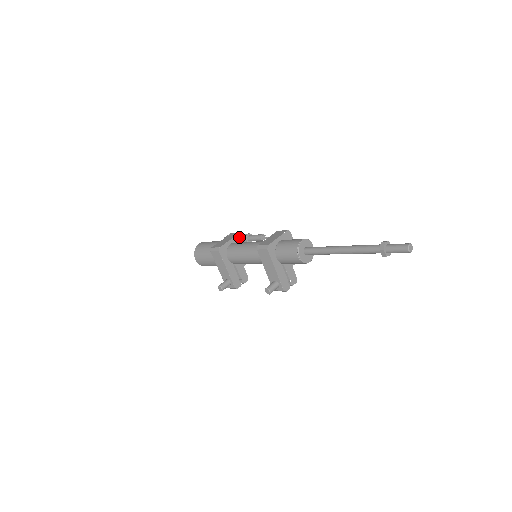
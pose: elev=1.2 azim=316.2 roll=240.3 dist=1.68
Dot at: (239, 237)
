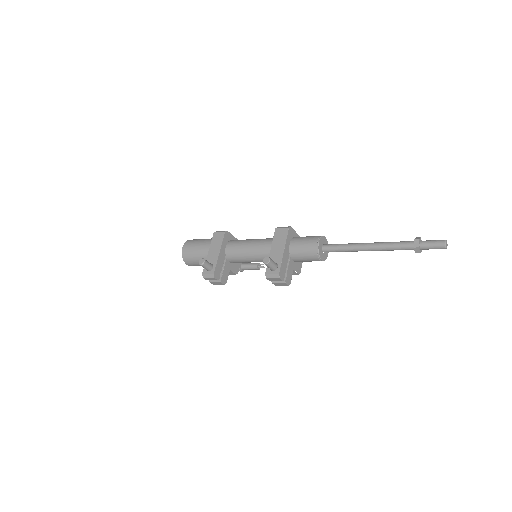
Dot at: occluded
